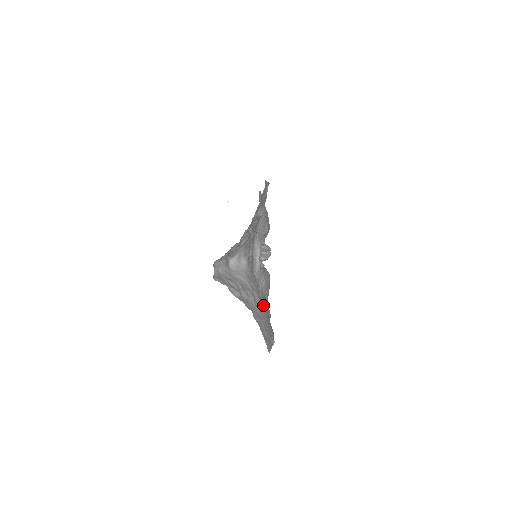
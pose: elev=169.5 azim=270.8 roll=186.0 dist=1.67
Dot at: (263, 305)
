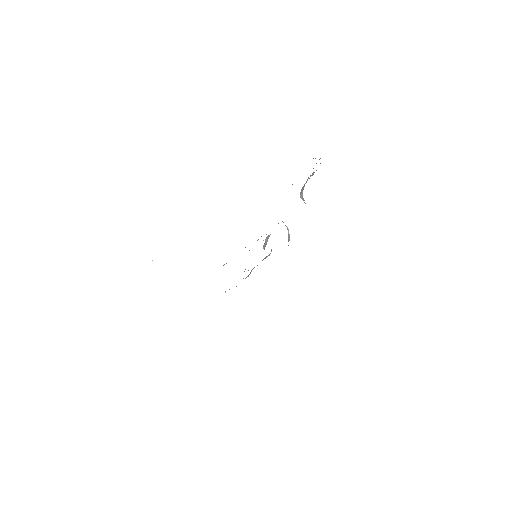
Dot at: occluded
